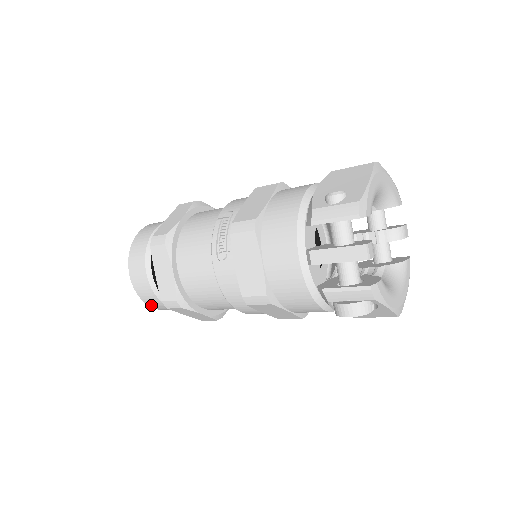
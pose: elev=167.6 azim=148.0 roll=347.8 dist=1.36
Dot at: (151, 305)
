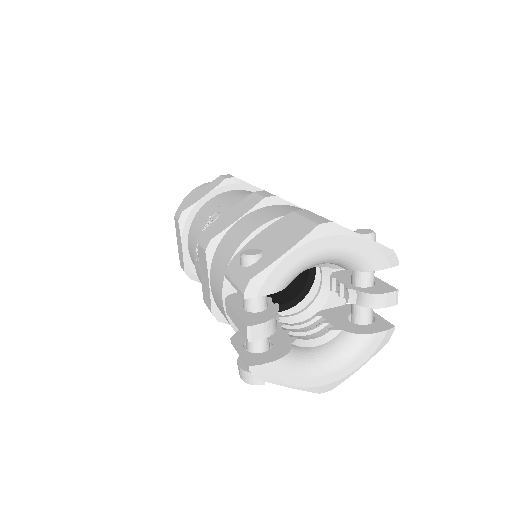
Dot at: occluded
